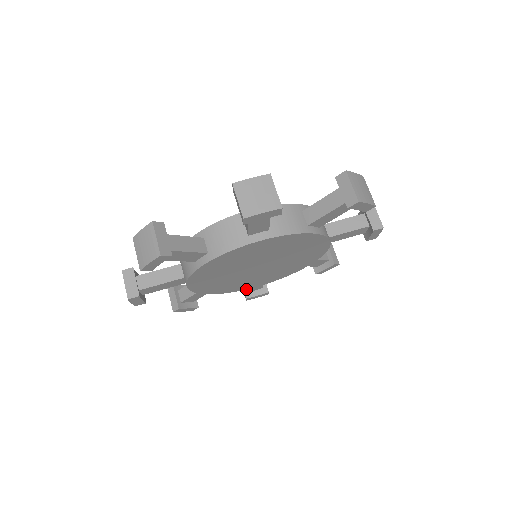
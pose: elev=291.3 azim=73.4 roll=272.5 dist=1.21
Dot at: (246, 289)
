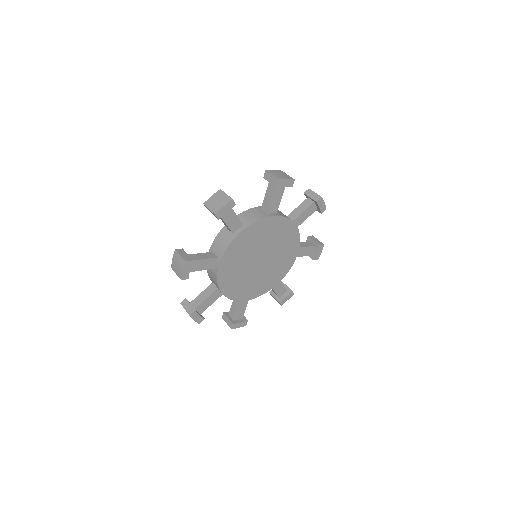
Dot at: (231, 319)
